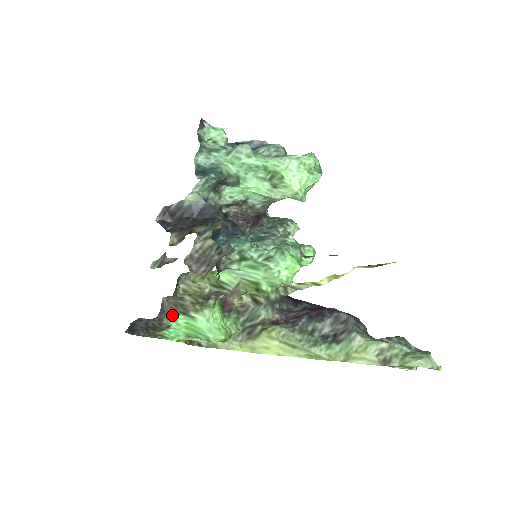
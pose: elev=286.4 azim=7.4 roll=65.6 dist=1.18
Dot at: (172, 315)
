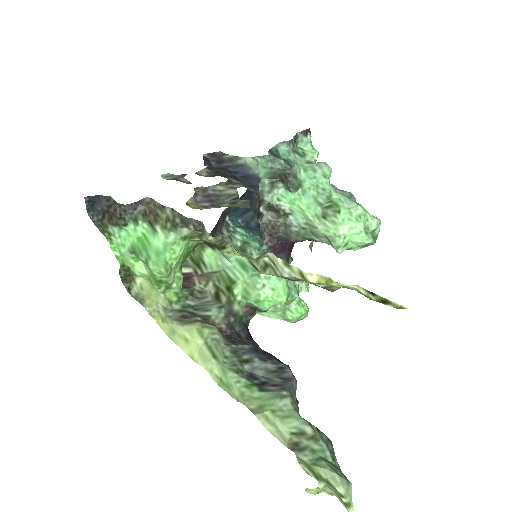
Dot at: (139, 217)
